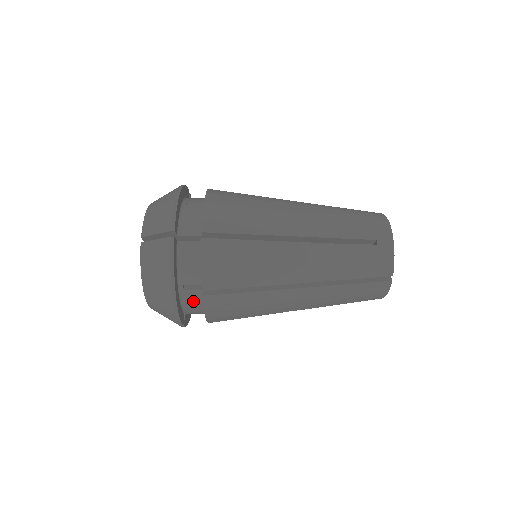
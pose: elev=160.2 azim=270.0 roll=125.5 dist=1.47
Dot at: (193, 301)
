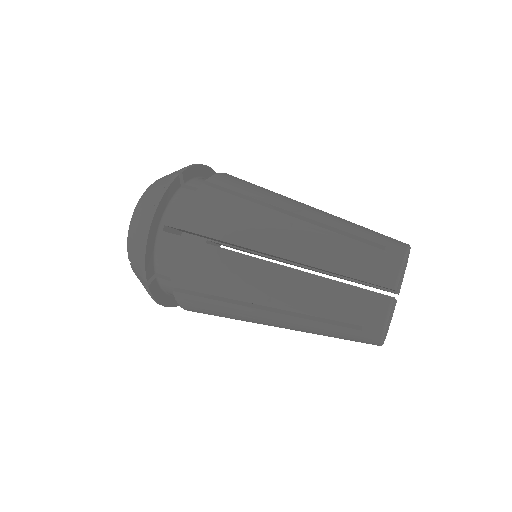
Dot at: (167, 250)
